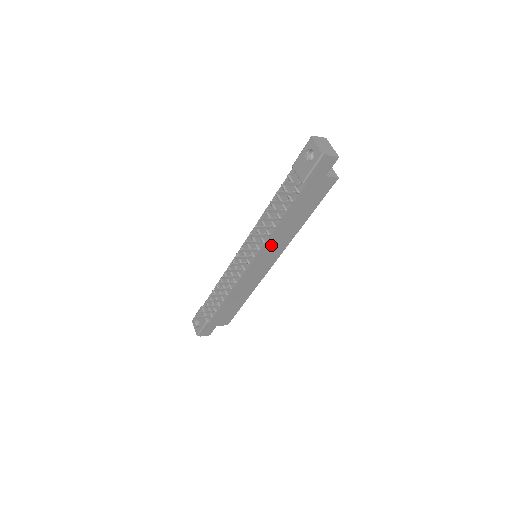
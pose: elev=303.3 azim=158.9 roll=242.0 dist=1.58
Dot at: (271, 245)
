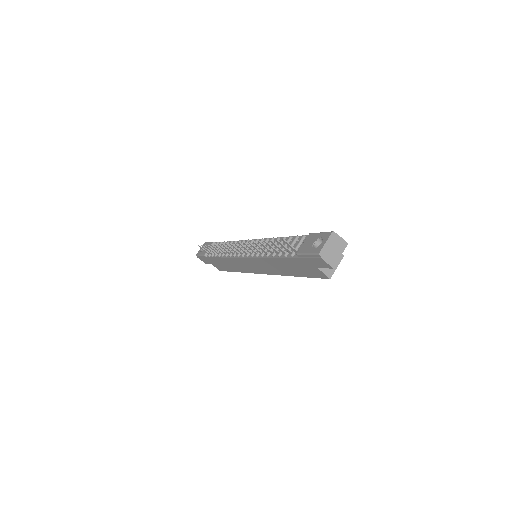
Dot at: (262, 263)
